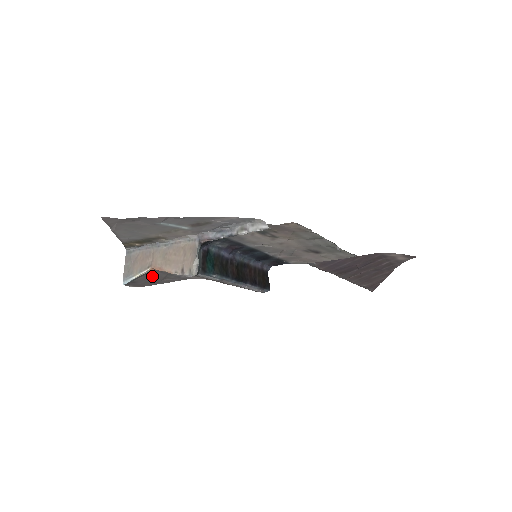
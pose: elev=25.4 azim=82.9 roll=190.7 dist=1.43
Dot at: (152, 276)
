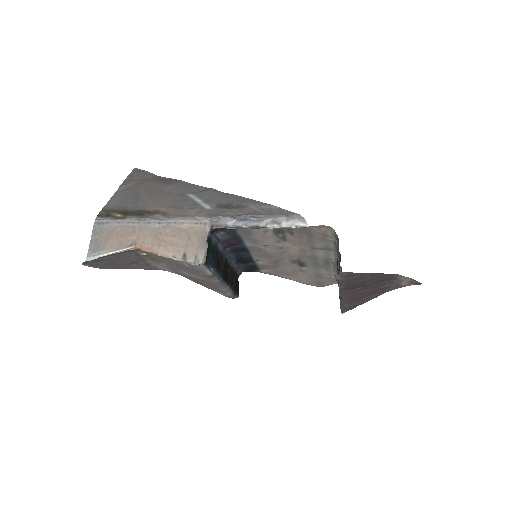
Dot at: (122, 257)
